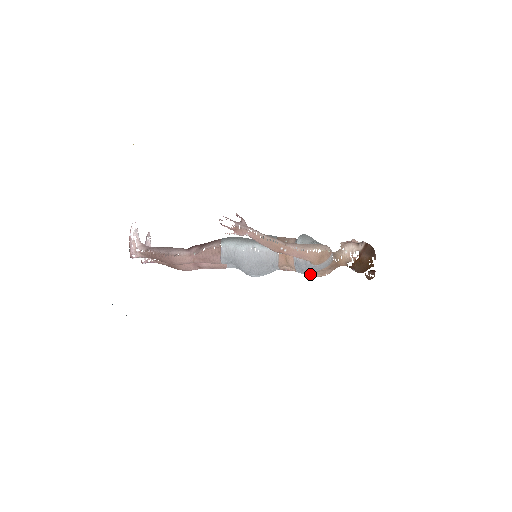
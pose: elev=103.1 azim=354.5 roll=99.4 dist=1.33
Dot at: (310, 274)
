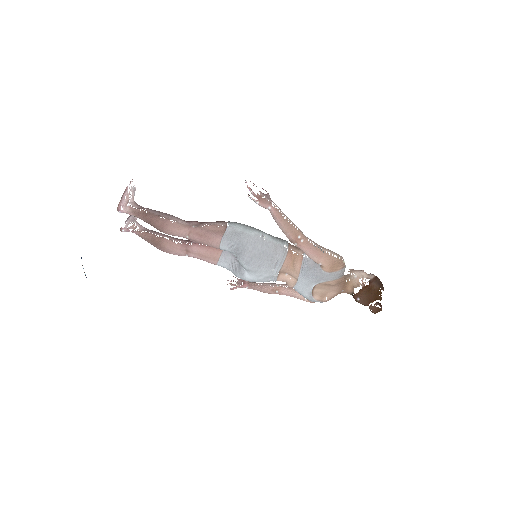
Dot at: (311, 290)
